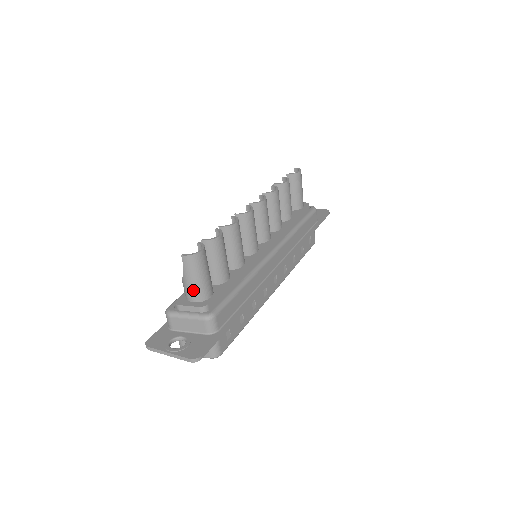
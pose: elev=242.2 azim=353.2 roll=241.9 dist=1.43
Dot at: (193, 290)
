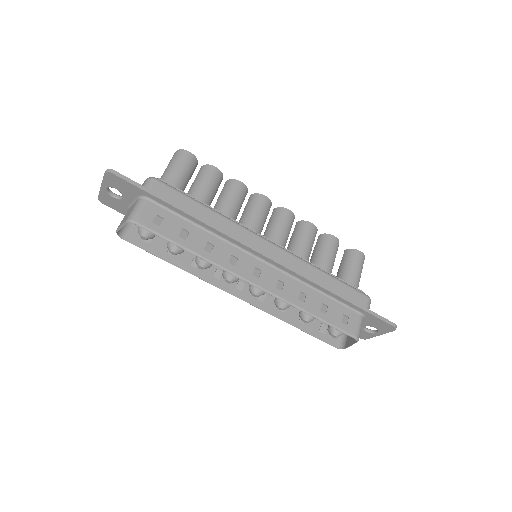
Dot at: (163, 175)
